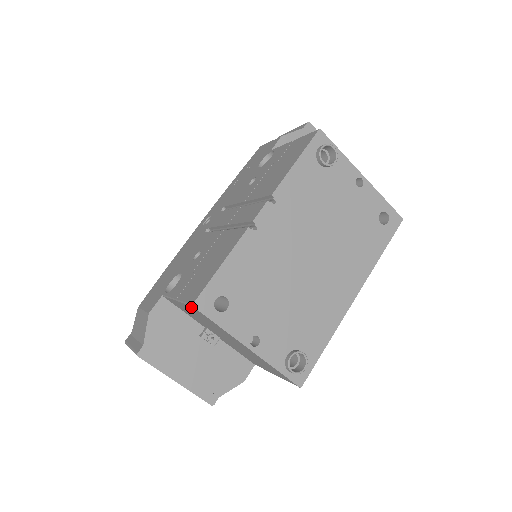
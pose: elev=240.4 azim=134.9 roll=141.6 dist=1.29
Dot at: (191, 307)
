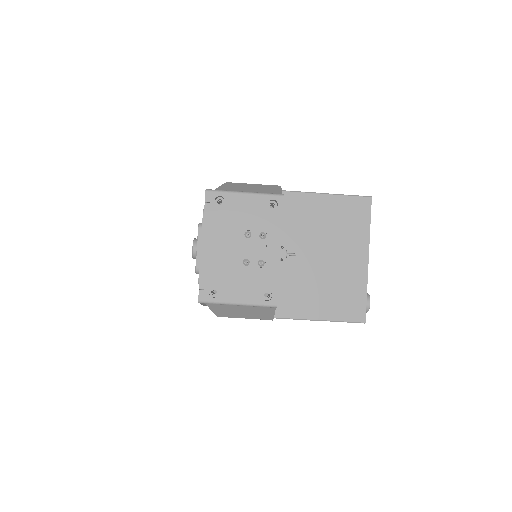
Dot at: (359, 200)
